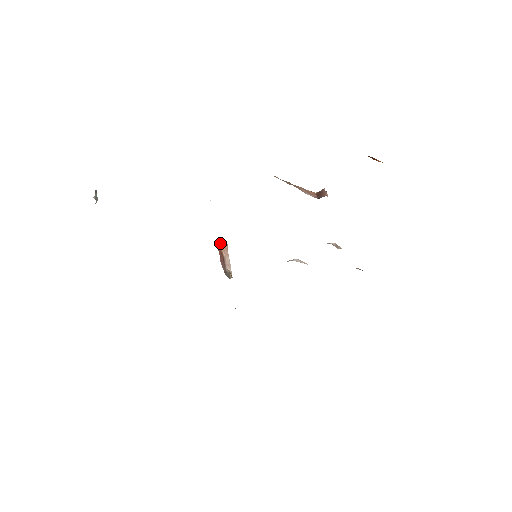
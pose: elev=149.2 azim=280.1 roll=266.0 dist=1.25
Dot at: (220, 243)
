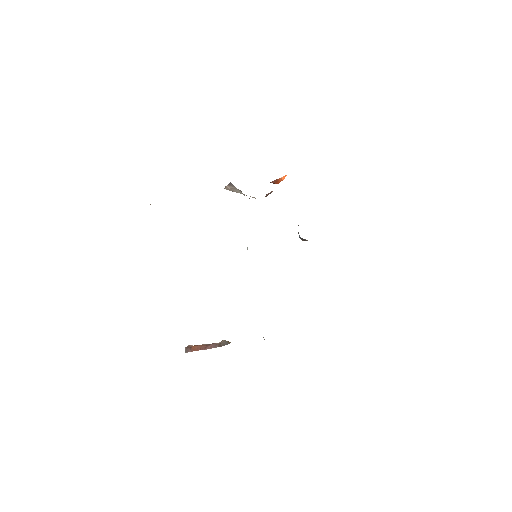
Dot at: (188, 346)
